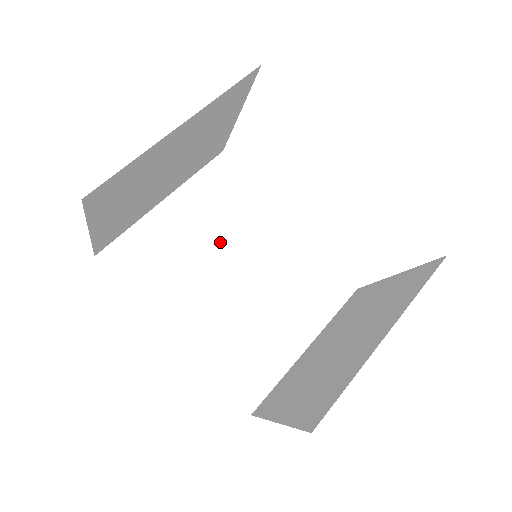
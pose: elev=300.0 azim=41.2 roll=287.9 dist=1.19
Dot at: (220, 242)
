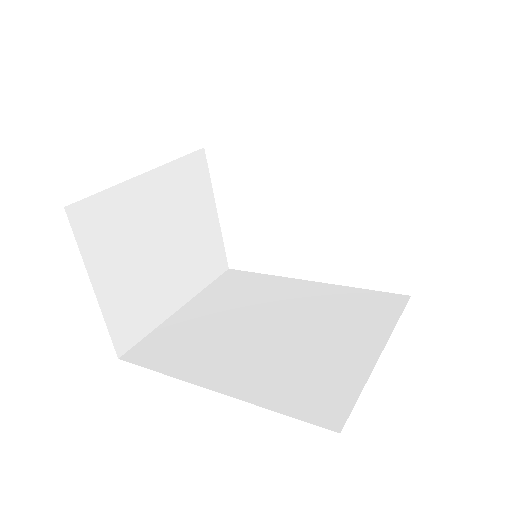
Dot at: (243, 313)
